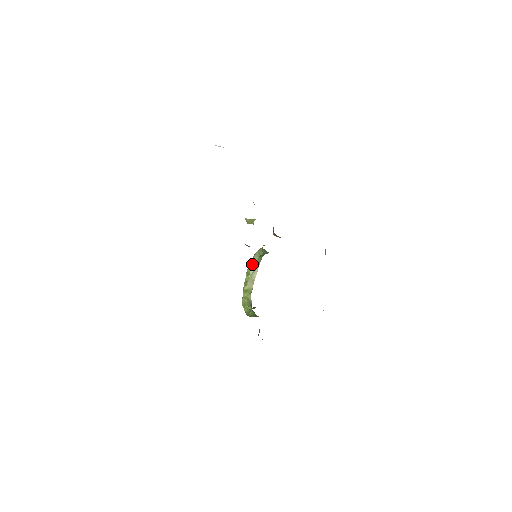
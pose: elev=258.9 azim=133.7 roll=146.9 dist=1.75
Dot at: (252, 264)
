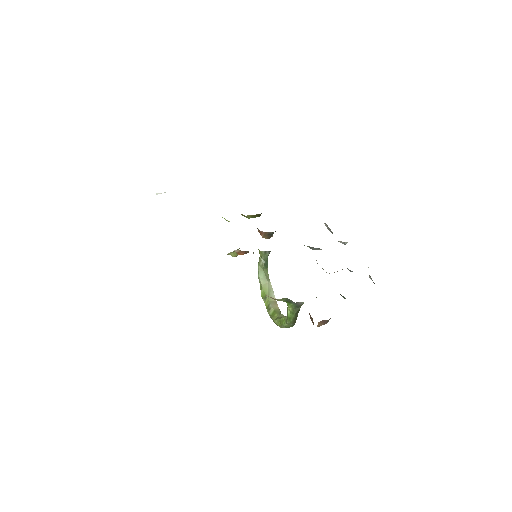
Dot at: (262, 285)
